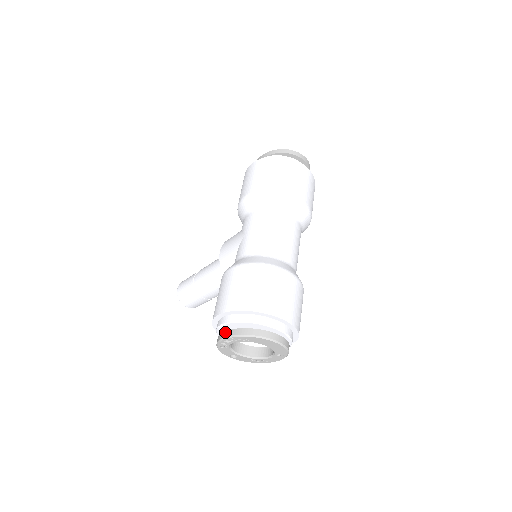
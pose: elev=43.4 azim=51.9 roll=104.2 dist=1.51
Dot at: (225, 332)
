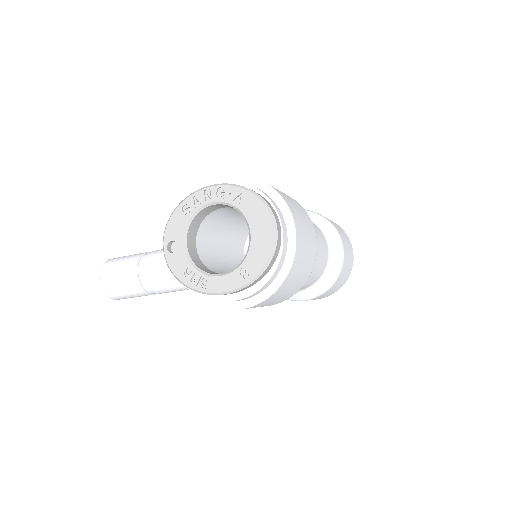
Dot at: occluded
